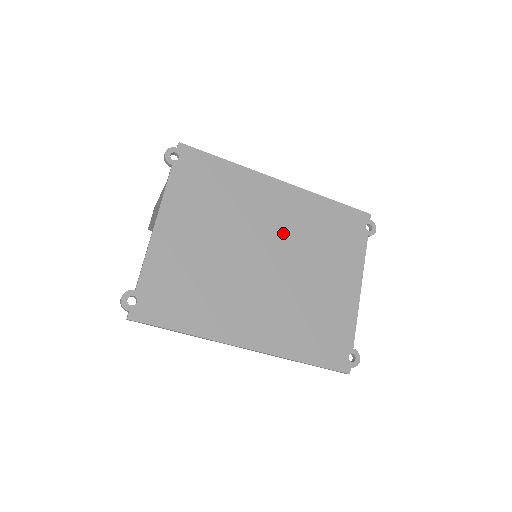
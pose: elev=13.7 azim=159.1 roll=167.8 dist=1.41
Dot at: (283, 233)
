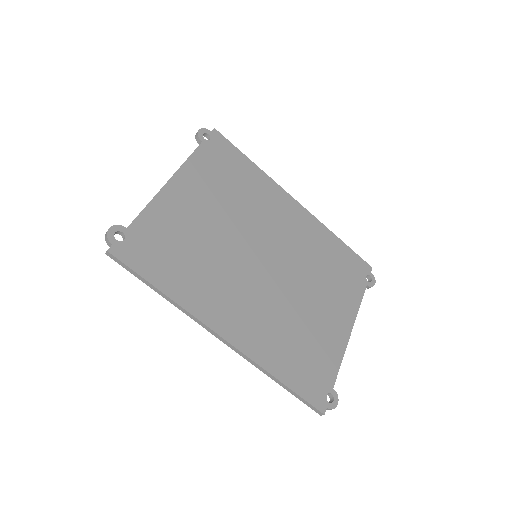
Dot at: (288, 246)
